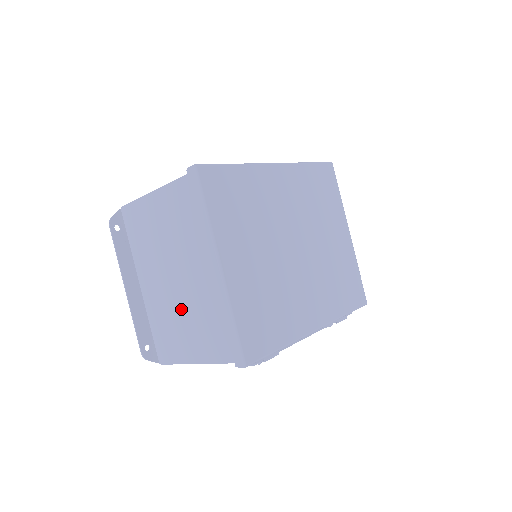
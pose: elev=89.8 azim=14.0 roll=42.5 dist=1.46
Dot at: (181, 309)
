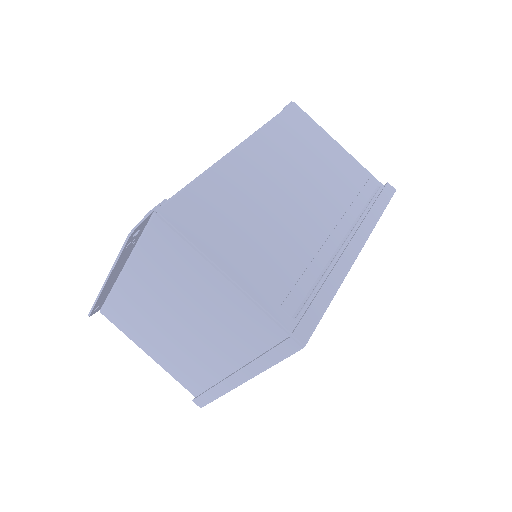
Dot at: (166, 336)
